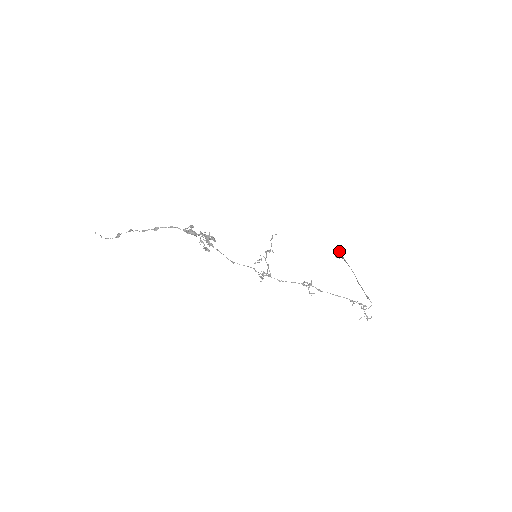
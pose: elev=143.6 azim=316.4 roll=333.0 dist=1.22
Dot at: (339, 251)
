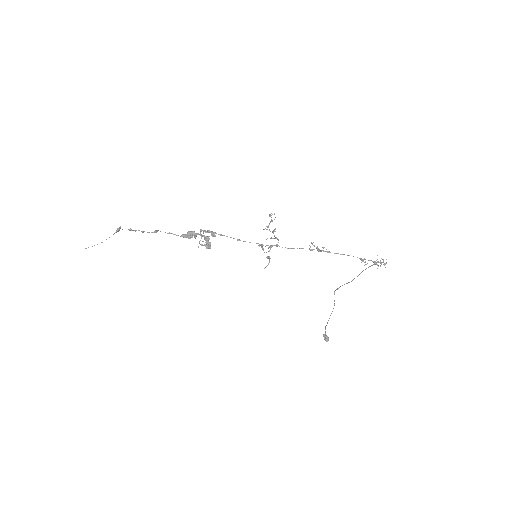
Dot at: (326, 336)
